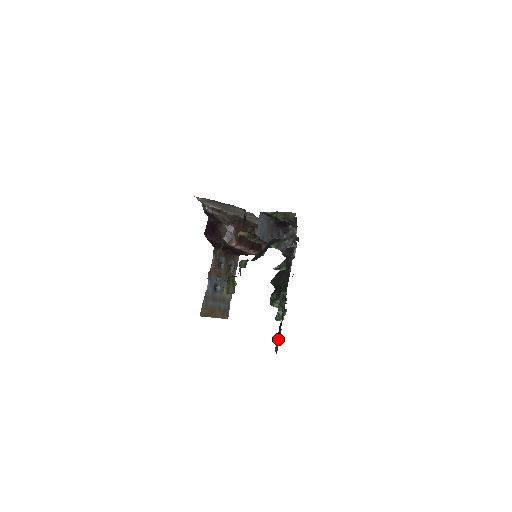
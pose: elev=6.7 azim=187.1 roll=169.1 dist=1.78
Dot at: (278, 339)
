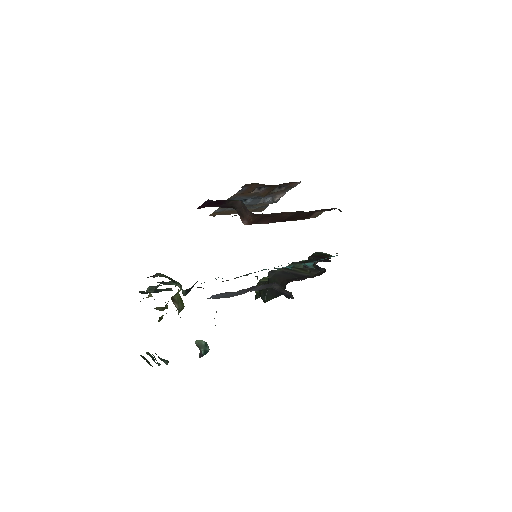
Dot at: (255, 298)
